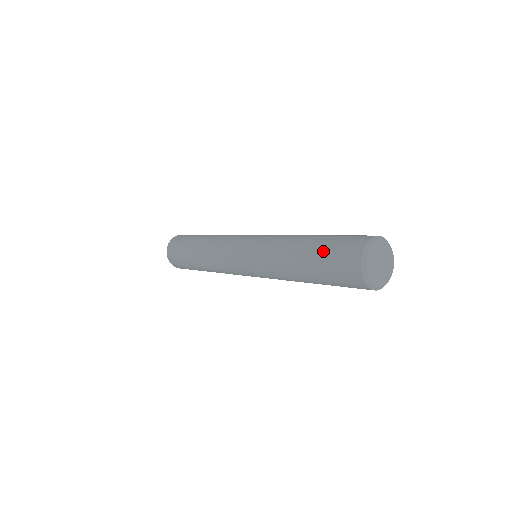
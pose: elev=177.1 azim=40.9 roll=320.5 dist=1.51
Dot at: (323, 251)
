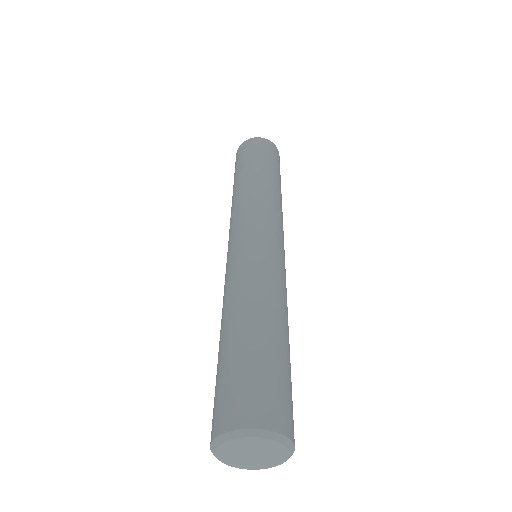
Dot at: (224, 367)
